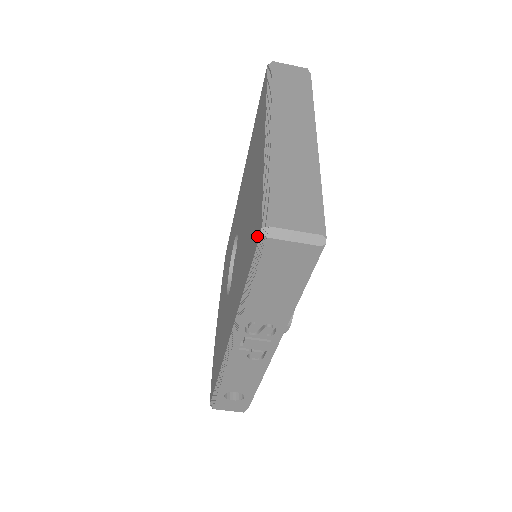
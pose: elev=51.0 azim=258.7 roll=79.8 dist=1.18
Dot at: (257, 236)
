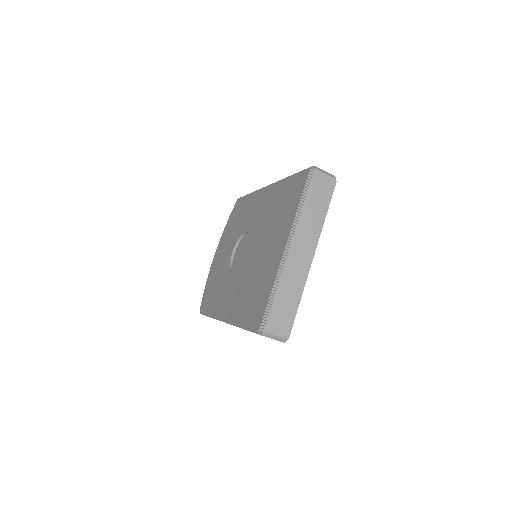
Dot at: (256, 324)
